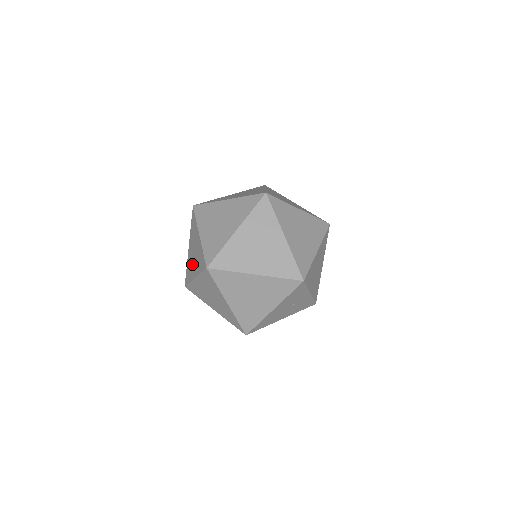
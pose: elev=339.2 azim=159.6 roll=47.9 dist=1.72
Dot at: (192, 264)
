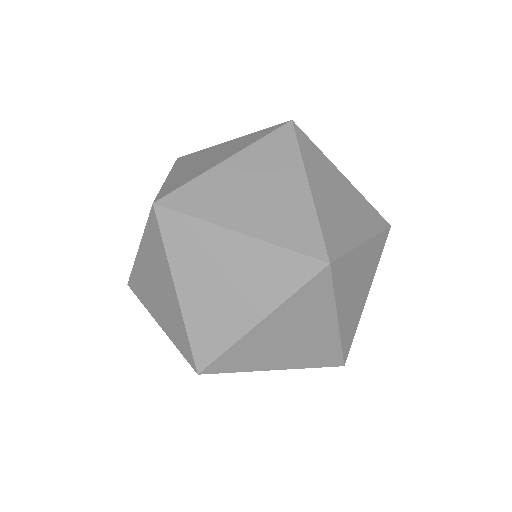
Dot at: (226, 307)
